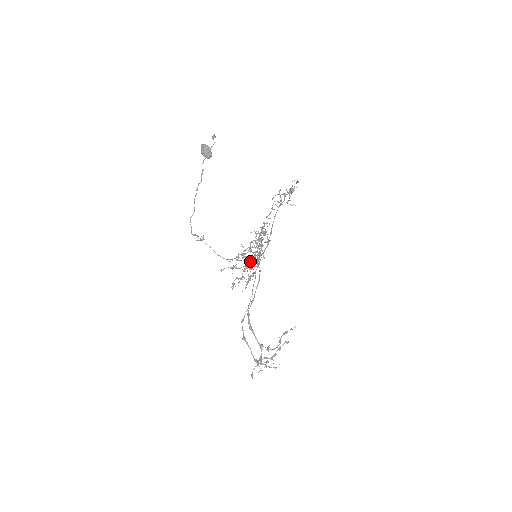
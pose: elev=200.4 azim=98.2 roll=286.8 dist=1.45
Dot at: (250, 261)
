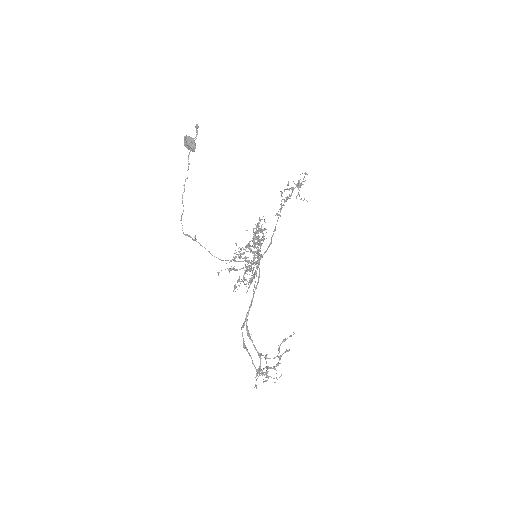
Dot at: (249, 262)
